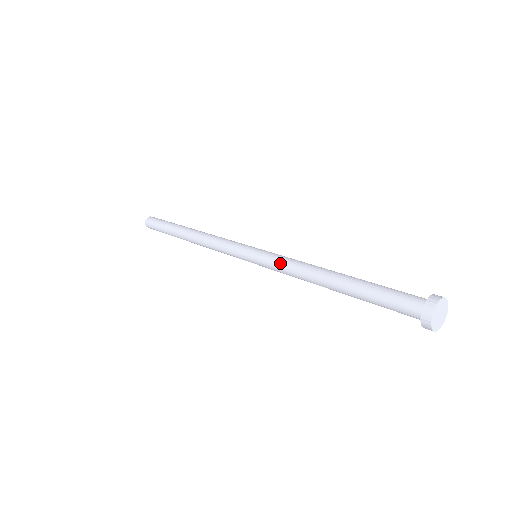
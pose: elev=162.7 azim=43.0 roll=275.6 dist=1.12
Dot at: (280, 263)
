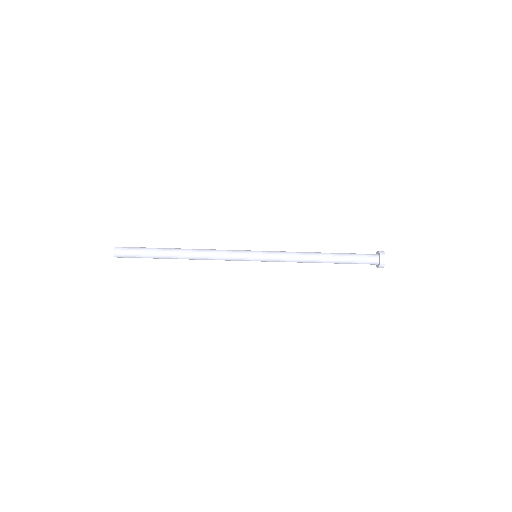
Dot at: (283, 251)
